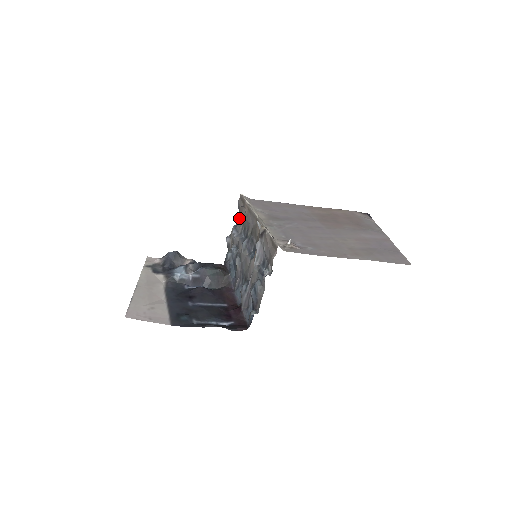
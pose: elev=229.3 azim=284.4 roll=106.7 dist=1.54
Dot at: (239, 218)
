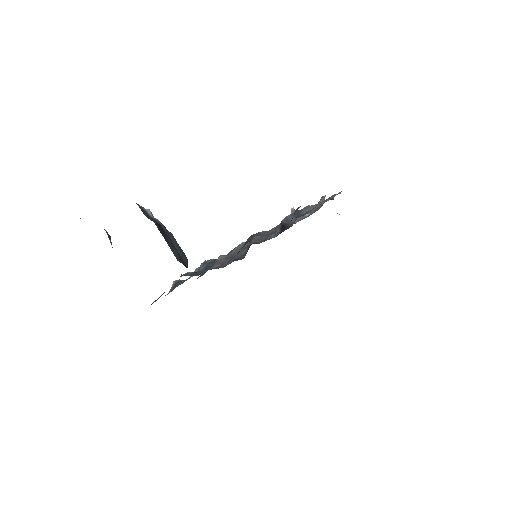
Dot at: occluded
